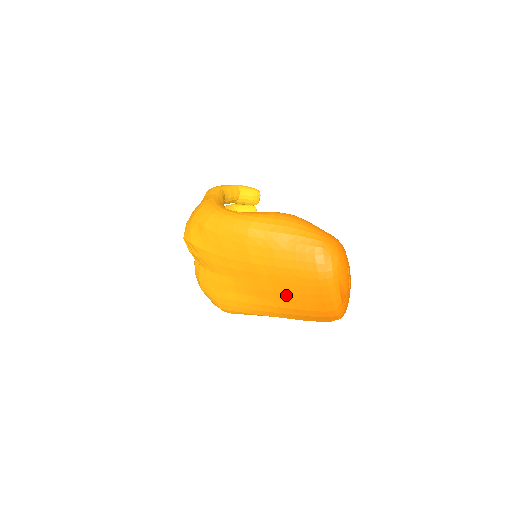
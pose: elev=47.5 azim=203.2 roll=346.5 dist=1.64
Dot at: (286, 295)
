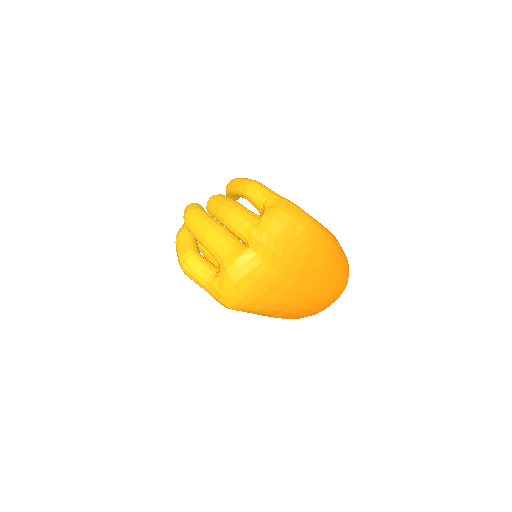
Dot at: (313, 298)
